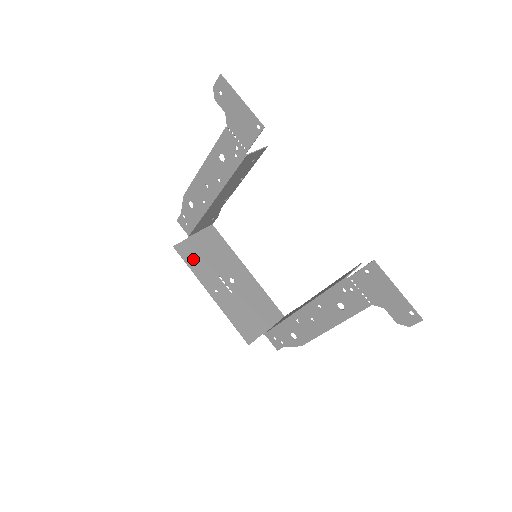
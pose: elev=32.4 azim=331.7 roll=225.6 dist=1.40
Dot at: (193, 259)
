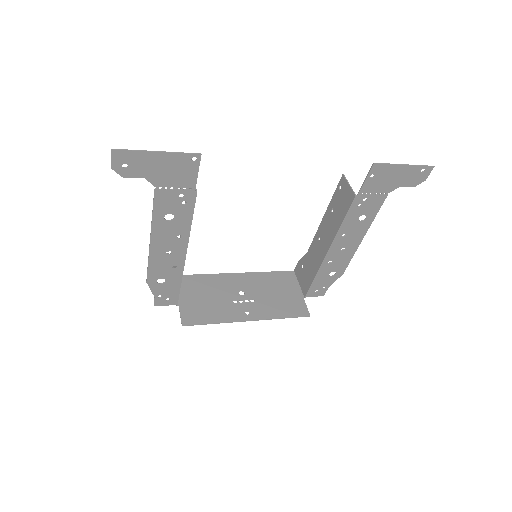
Dot at: (205, 315)
